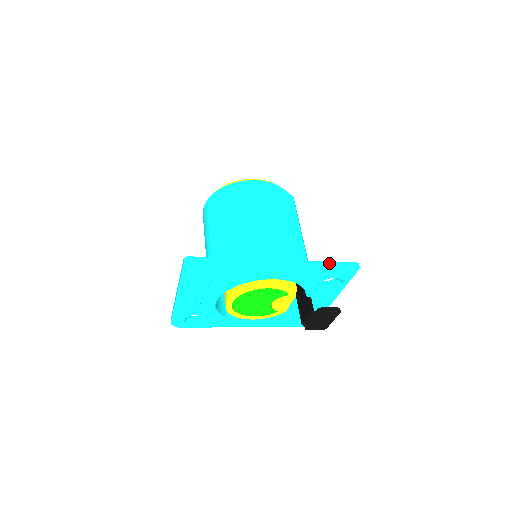
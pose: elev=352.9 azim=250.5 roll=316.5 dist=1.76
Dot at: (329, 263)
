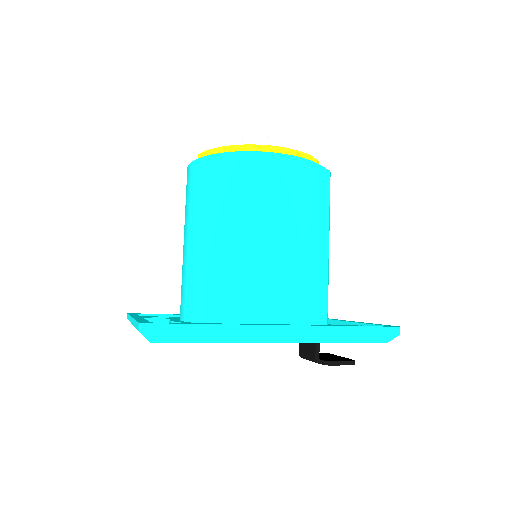
Dot at: (358, 329)
